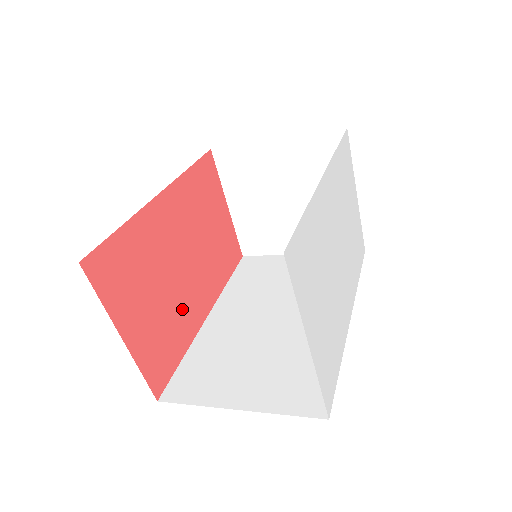
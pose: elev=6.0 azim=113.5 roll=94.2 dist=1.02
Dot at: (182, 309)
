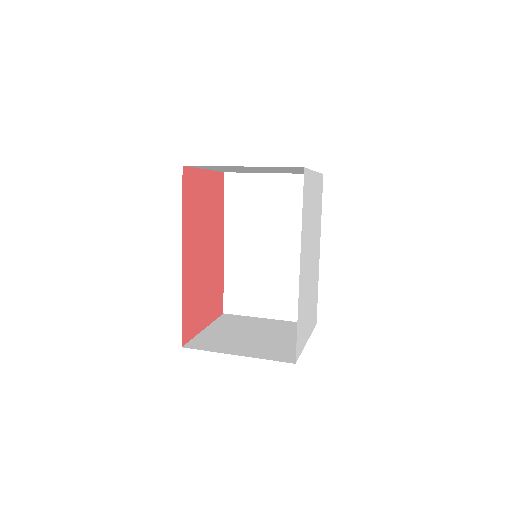
Dot at: (214, 270)
